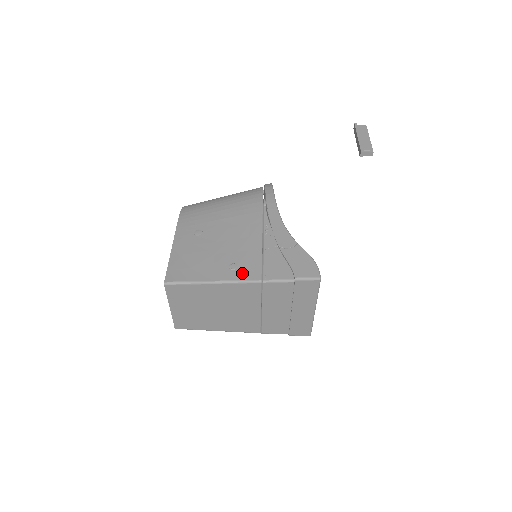
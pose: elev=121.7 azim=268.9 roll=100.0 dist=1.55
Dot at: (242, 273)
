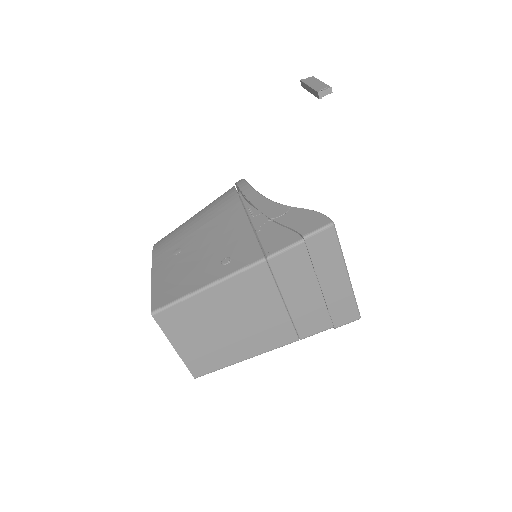
Dot at: (239, 262)
